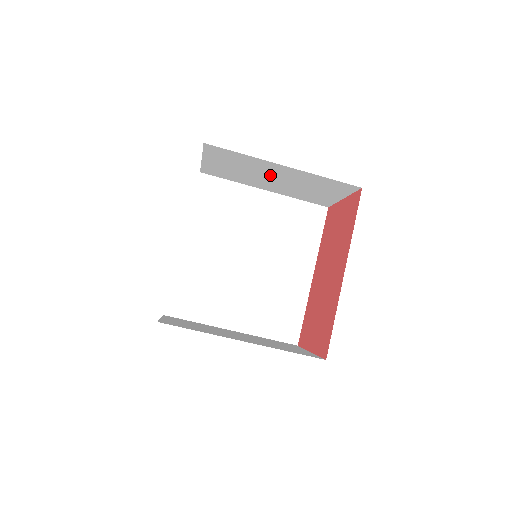
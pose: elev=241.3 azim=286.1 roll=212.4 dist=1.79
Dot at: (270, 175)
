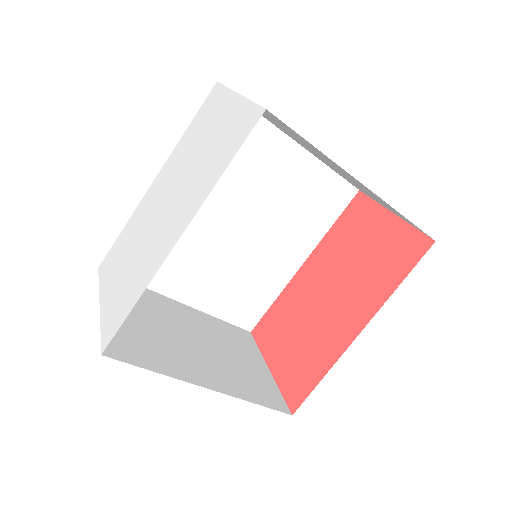
Dot at: occluded
